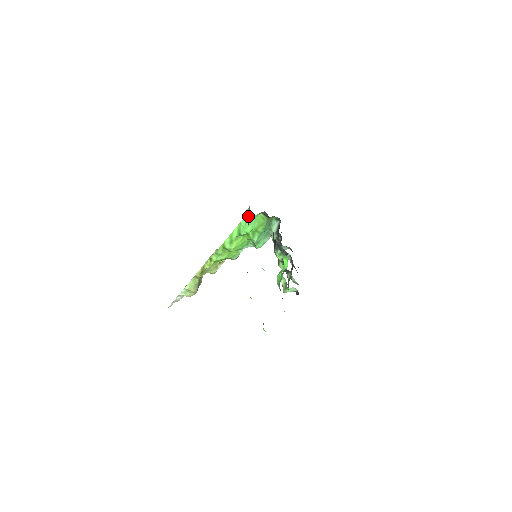
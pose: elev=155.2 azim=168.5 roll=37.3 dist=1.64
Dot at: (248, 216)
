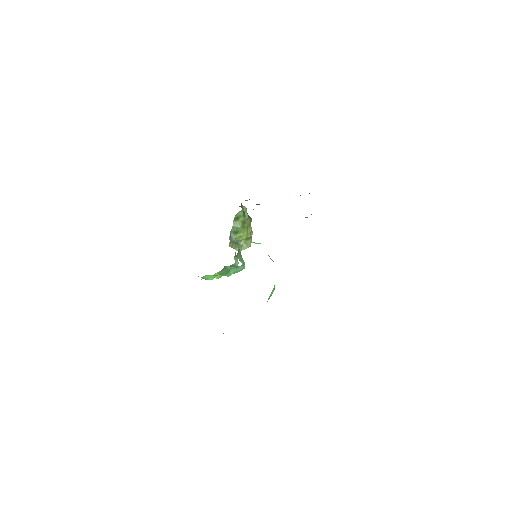
Dot at: occluded
